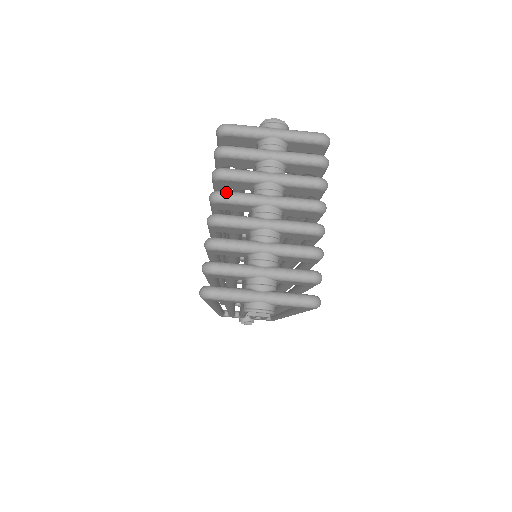
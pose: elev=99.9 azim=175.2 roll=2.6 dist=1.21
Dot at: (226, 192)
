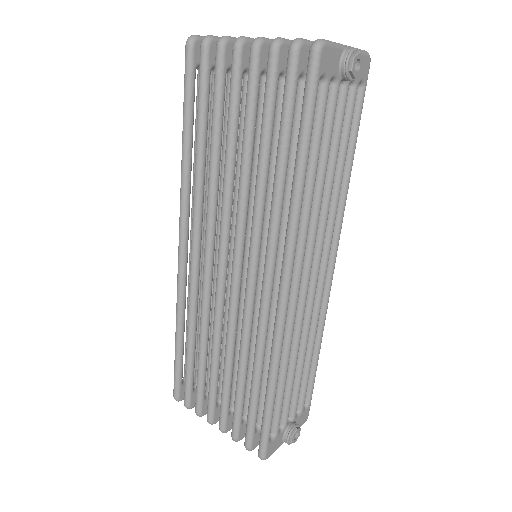
Dot at: (243, 38)
